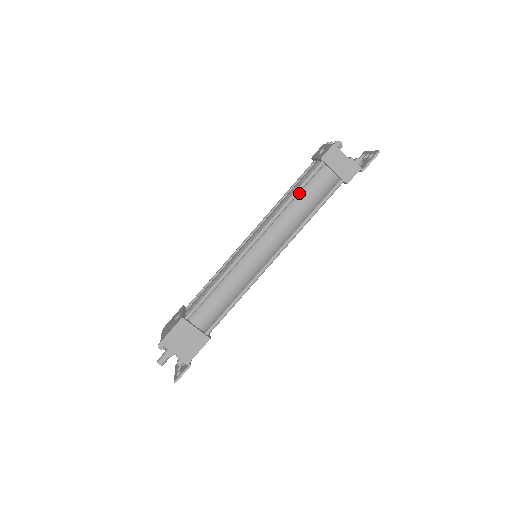
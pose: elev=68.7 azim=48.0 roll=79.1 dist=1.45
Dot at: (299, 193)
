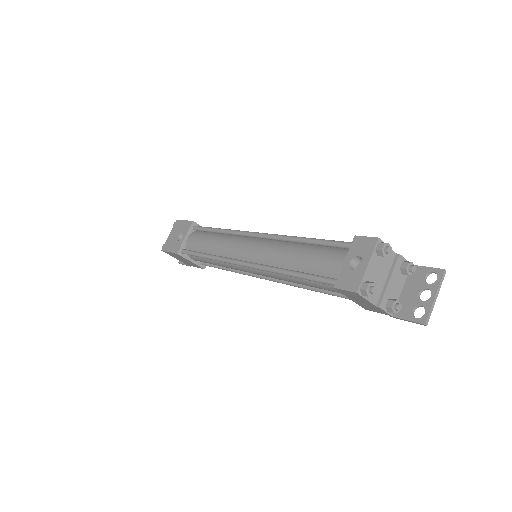
Dot at: occluded
